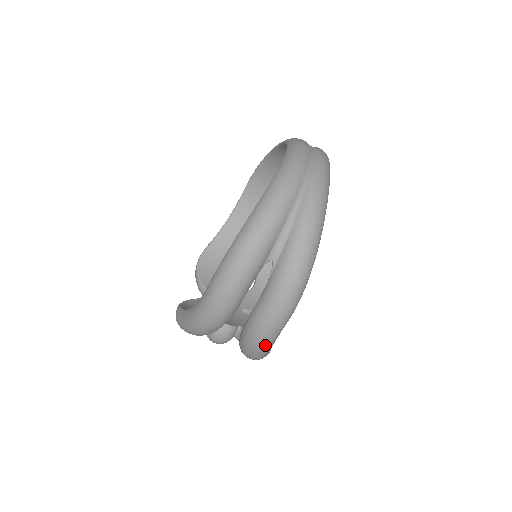
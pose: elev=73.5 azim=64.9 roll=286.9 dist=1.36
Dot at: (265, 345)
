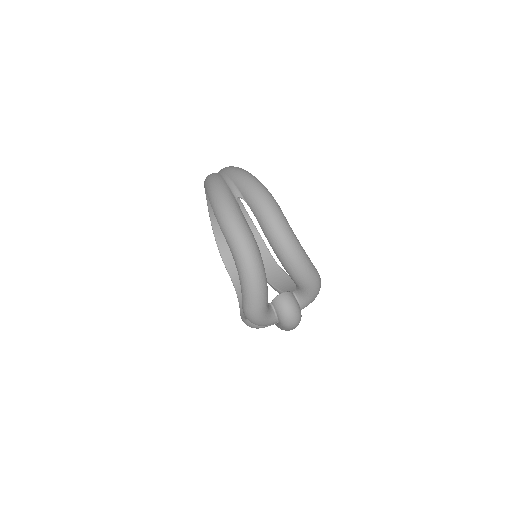
Dot at: (290, 237)
